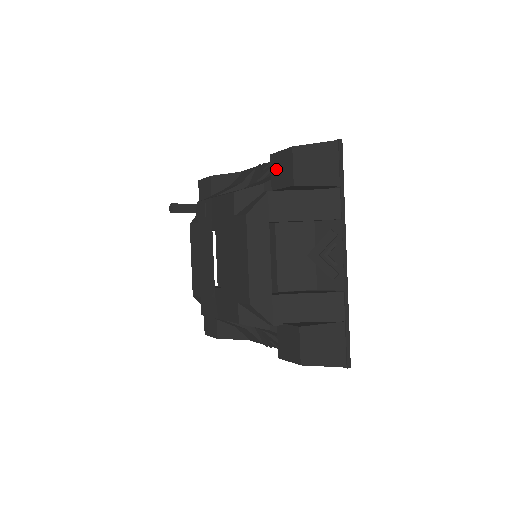
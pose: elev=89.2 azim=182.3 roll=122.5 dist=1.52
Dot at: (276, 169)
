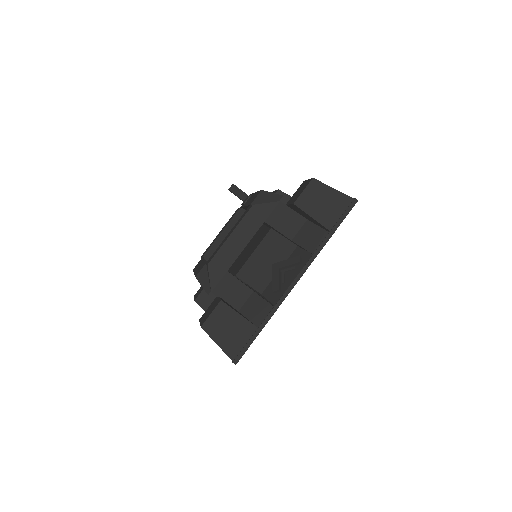
Dot at: (298, 191)
